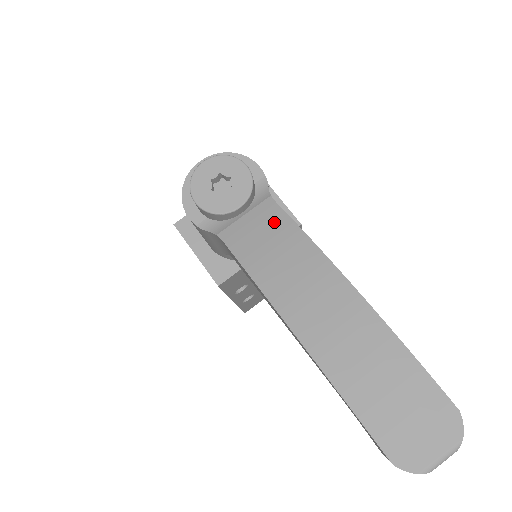
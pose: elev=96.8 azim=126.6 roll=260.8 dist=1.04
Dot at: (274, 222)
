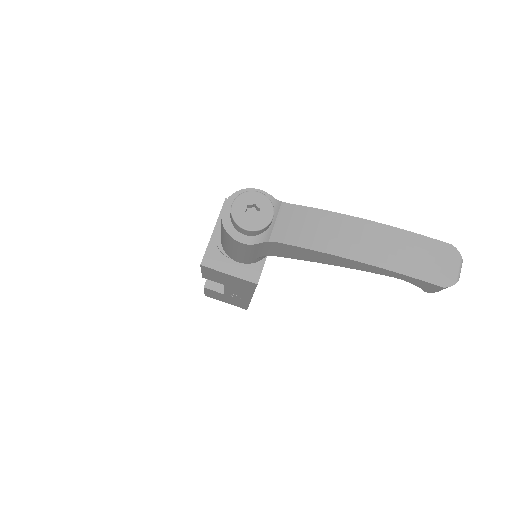
Dot at: (297, 214)
